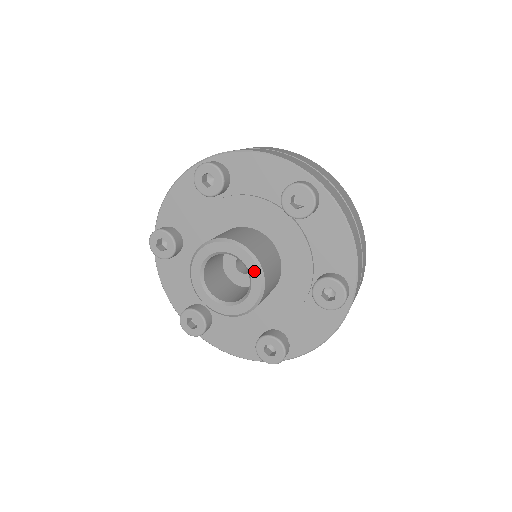
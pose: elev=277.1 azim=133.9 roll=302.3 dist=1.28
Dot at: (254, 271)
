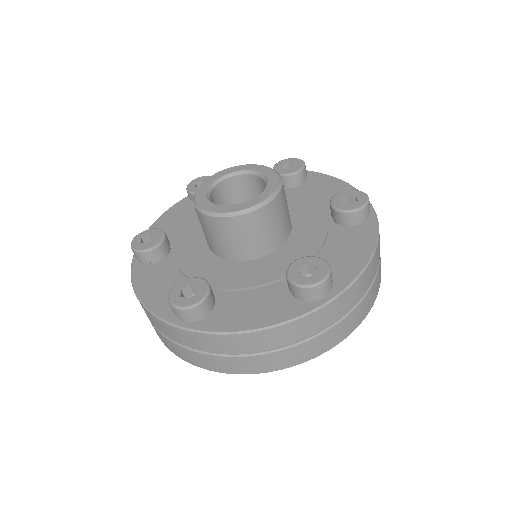
Dot at: (270, 190)
